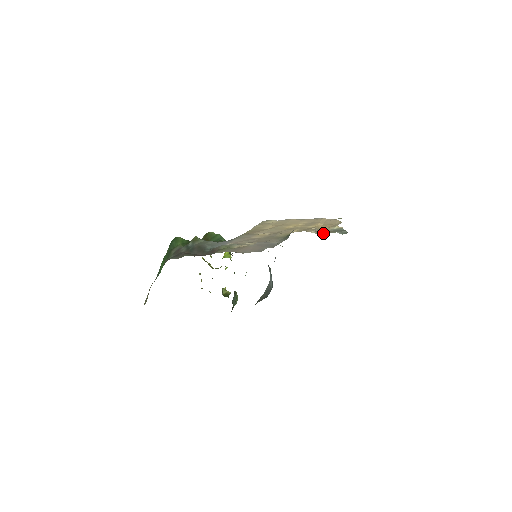
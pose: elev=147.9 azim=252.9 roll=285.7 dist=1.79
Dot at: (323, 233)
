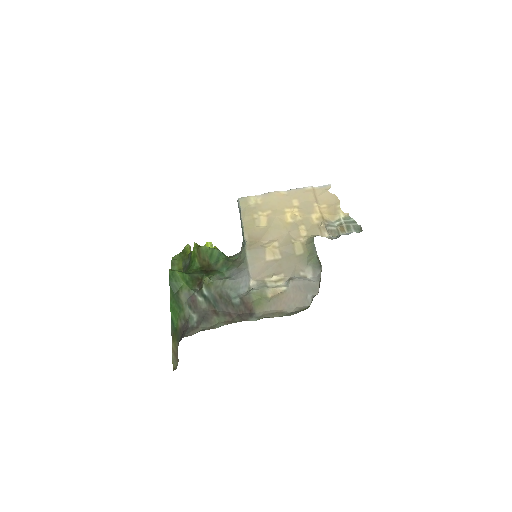
Dot at: (336, 231)
